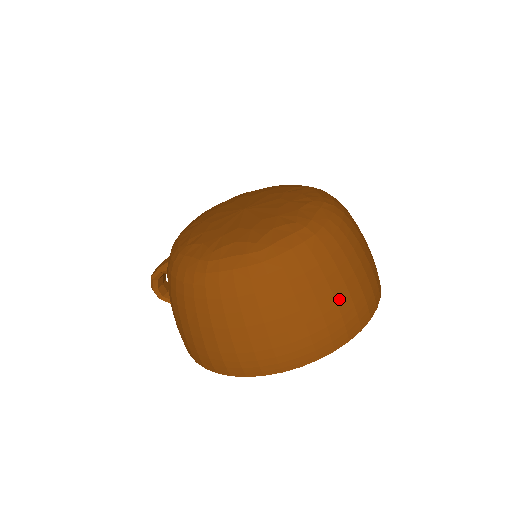
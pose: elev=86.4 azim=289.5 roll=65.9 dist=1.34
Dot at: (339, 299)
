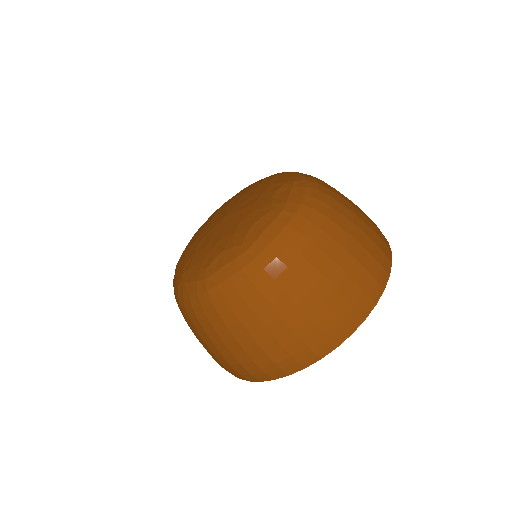
Dot at: (292, 322)
